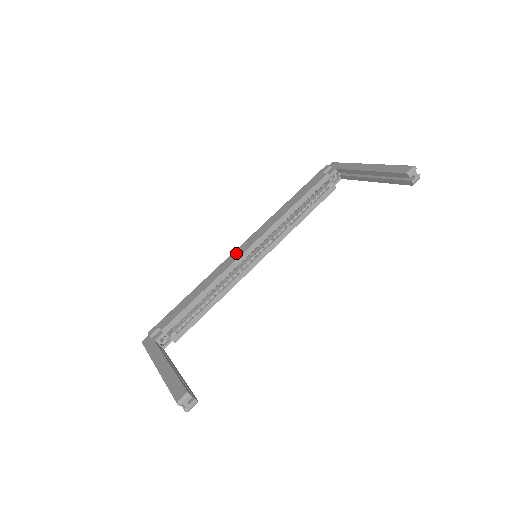
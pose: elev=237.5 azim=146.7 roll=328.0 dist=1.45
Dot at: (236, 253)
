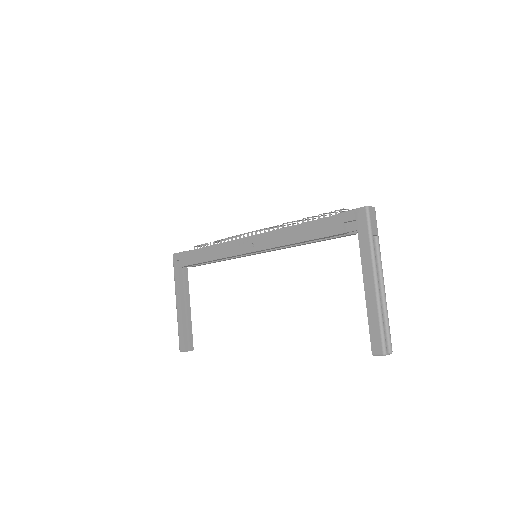
Dot at: (240, 244)
